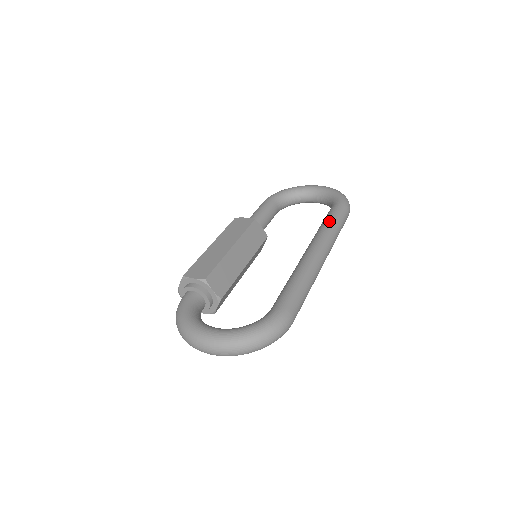
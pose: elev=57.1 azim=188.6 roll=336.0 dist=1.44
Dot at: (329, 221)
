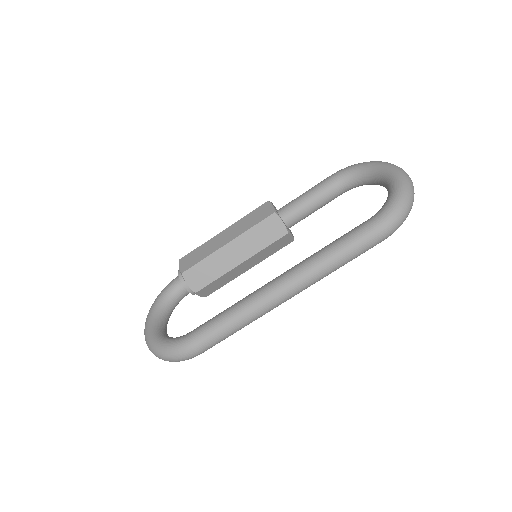
Dot at: (328, 248)
